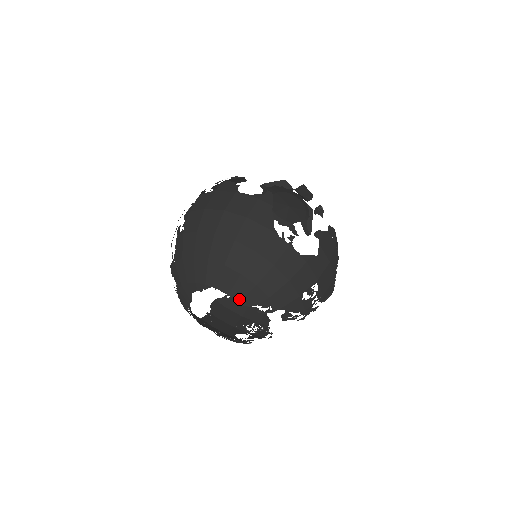
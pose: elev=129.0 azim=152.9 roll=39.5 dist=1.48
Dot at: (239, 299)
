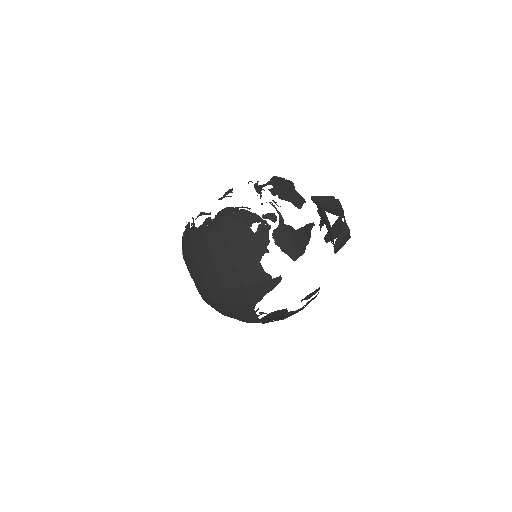
Dot at: (205, 300)
